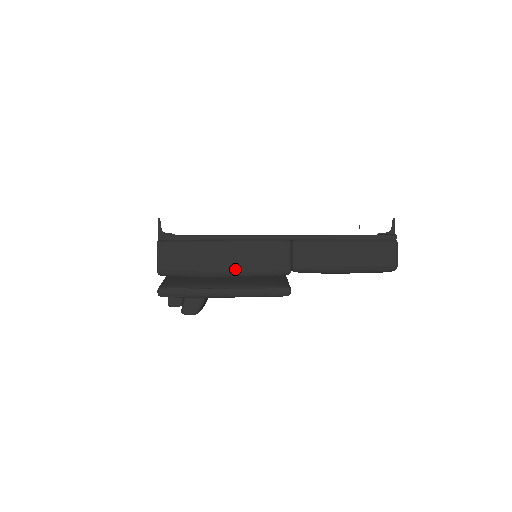
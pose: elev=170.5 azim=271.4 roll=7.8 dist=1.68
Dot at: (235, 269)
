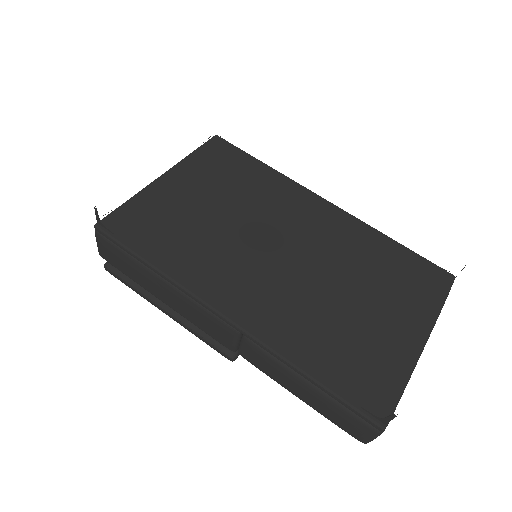
Dot at: (174, 309)
